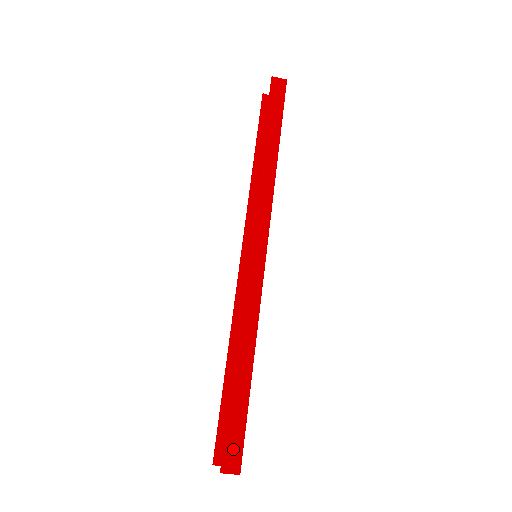
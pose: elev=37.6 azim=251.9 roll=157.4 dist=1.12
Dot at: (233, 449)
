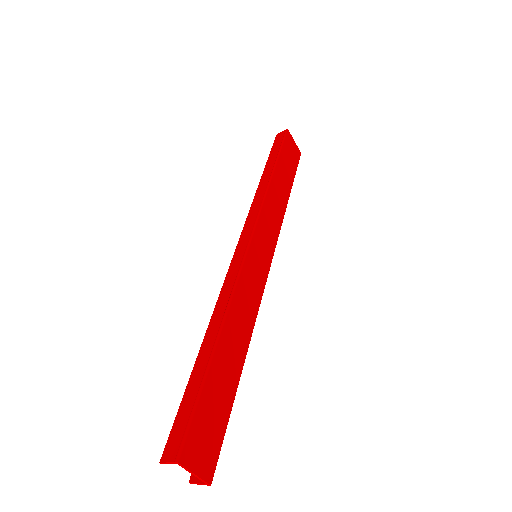
Dot at: (178, 432)
